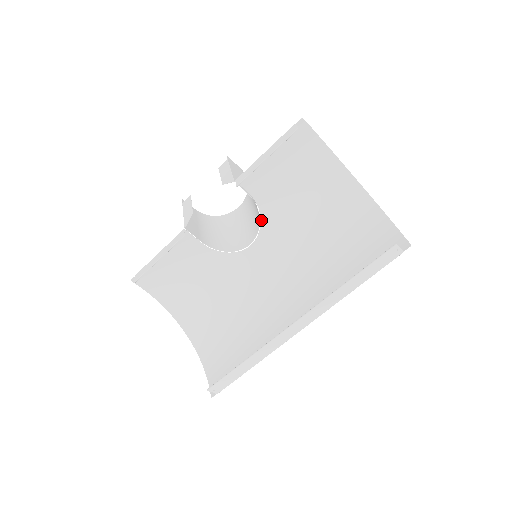
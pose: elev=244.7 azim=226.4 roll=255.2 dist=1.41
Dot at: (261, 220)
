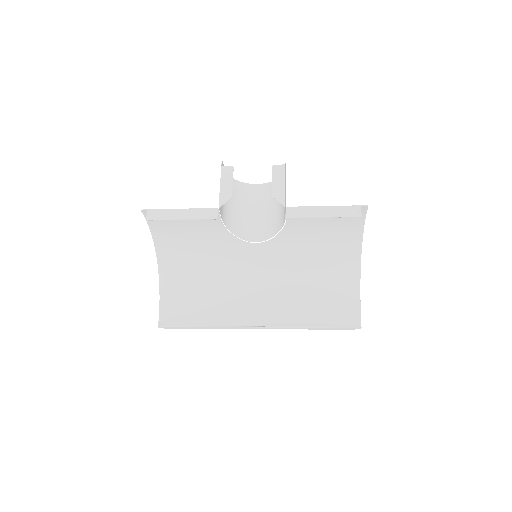
Dot at: (278, 234)
